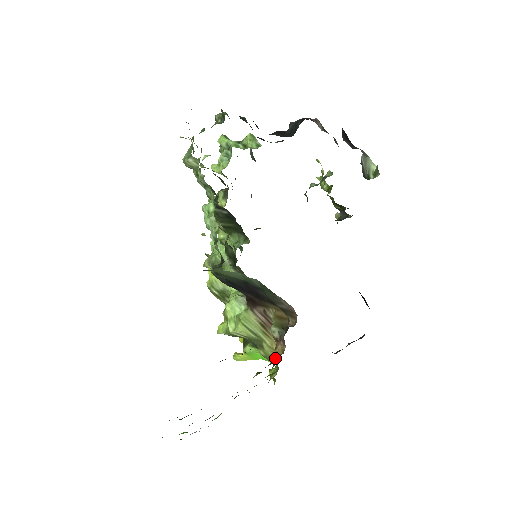
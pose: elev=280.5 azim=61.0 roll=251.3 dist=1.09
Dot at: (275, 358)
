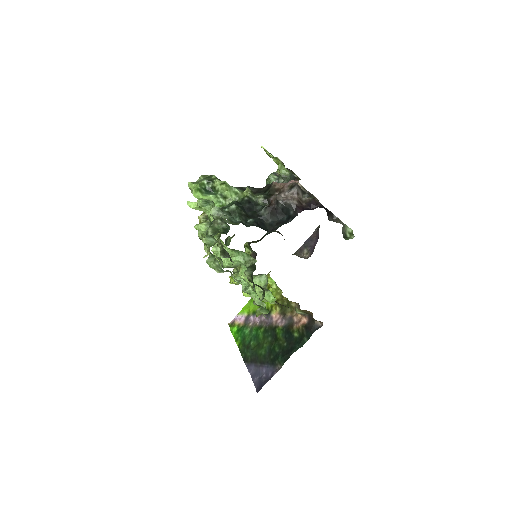
Dot at: (292, 307)
